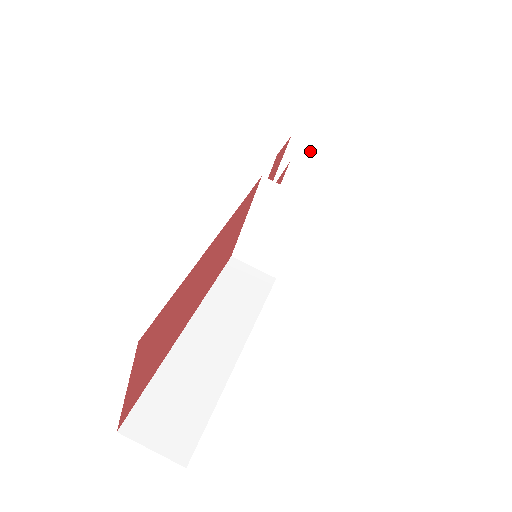
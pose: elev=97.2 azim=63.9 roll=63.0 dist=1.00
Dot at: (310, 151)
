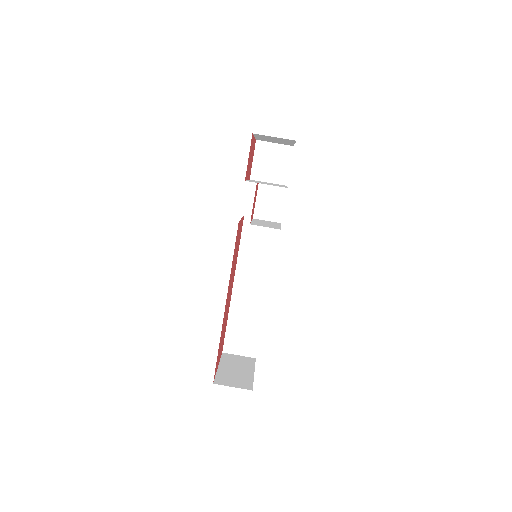
Dot at: (274, 137)
